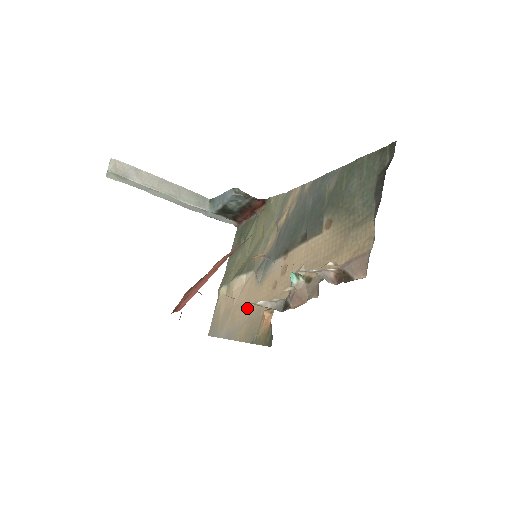
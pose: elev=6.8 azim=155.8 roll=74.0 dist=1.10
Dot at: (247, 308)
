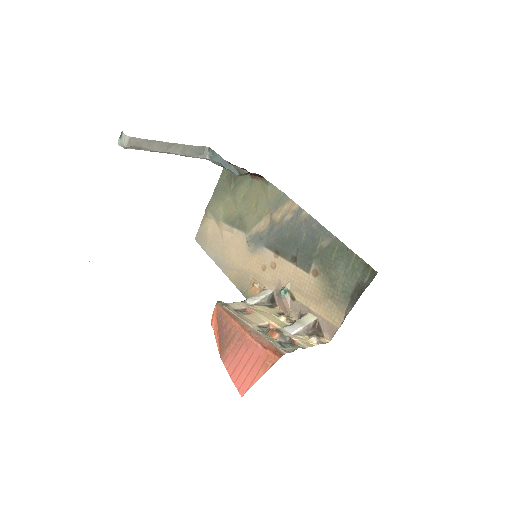
Dot at: (237, 260)
